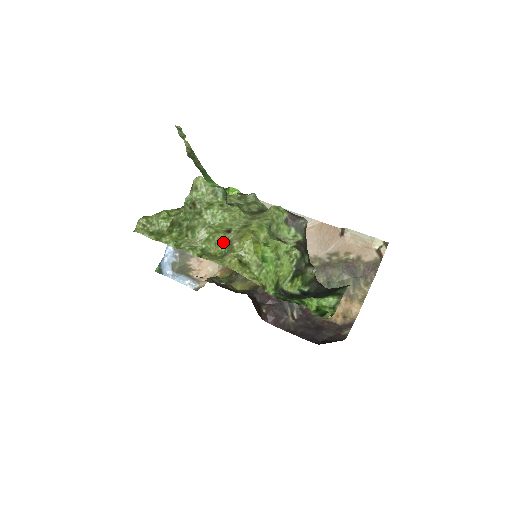
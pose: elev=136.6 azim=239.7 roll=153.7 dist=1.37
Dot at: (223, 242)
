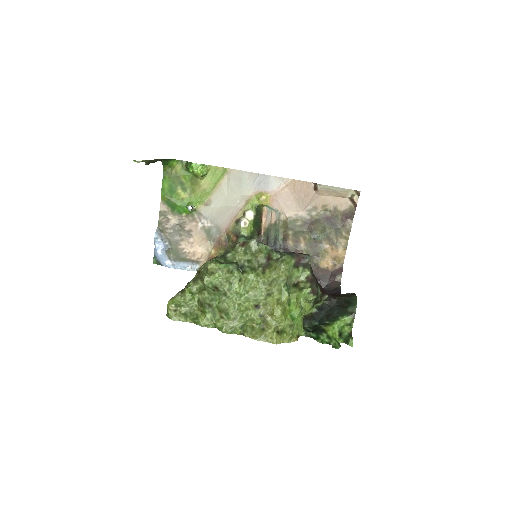
Dot at: (257, 318)
